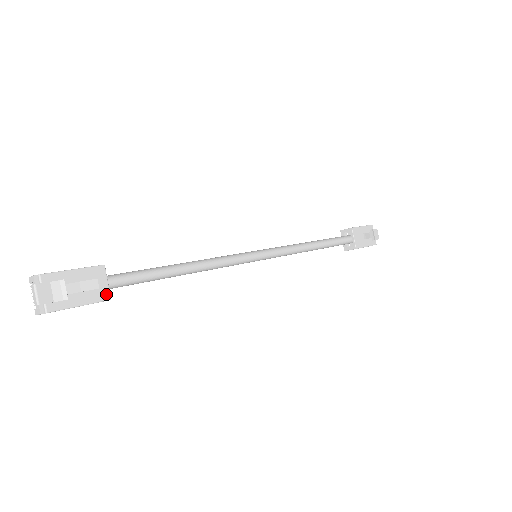
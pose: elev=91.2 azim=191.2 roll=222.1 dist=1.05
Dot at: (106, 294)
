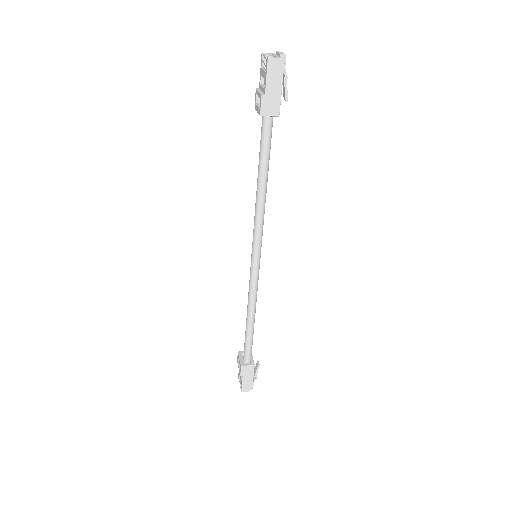
Dot at: (278, 112)
